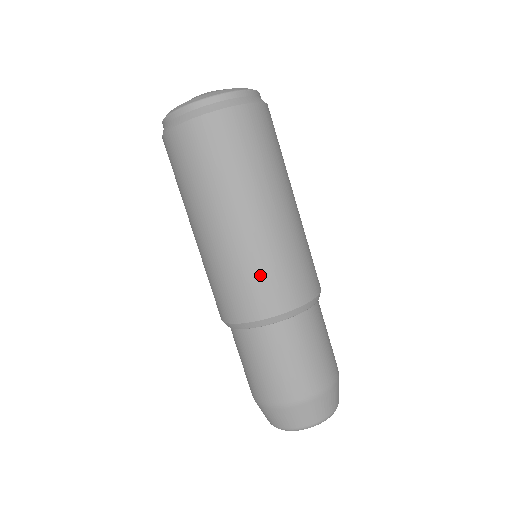
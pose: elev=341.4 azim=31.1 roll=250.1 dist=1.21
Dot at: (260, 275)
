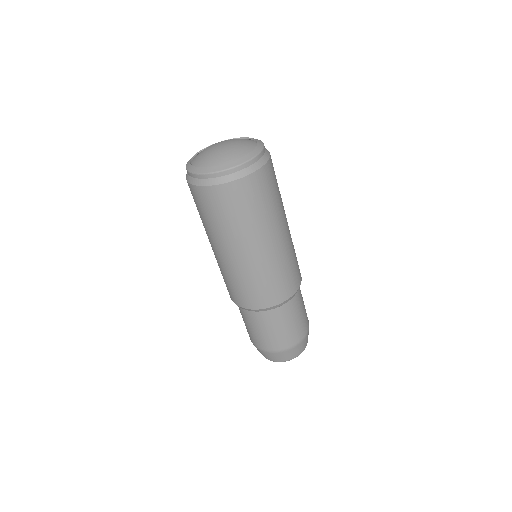
Dot at: (255, 286)
